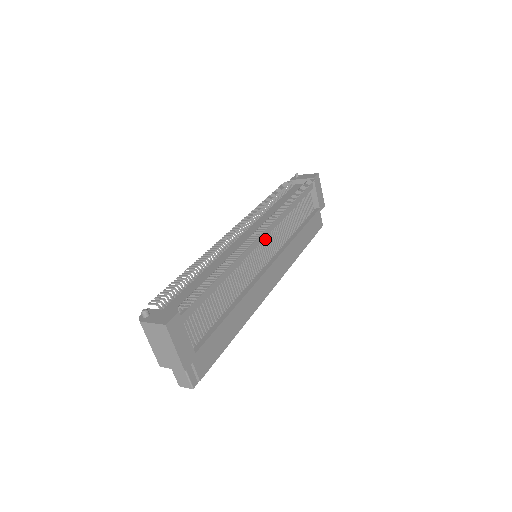
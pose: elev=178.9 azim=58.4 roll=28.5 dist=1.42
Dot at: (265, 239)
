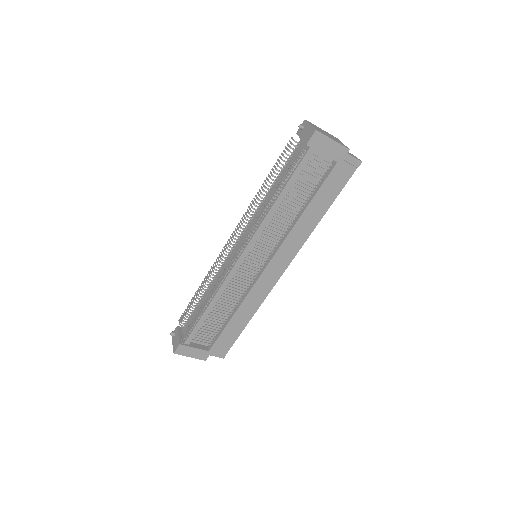
Dot at: (251, 251)
